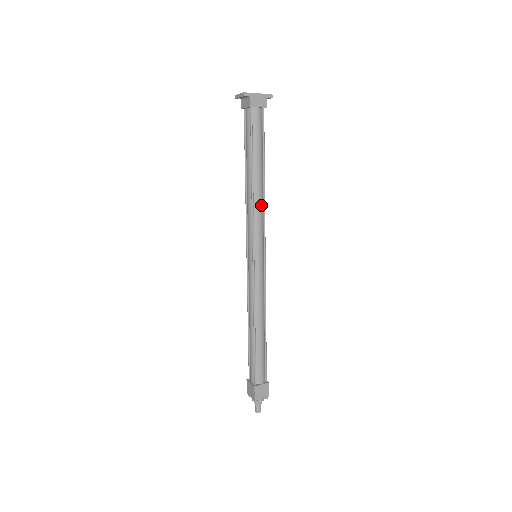
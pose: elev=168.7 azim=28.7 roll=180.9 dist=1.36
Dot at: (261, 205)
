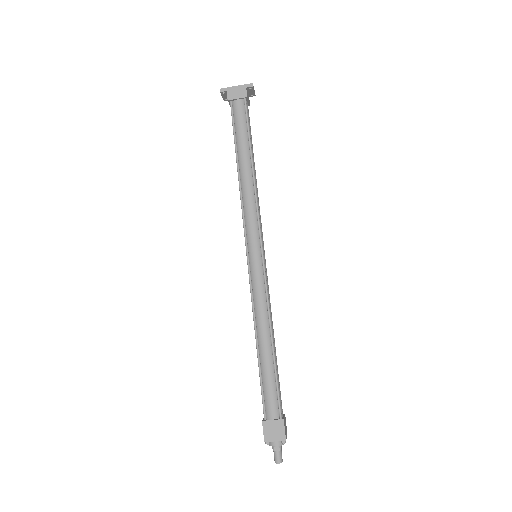
Dot at: (251, 196)
